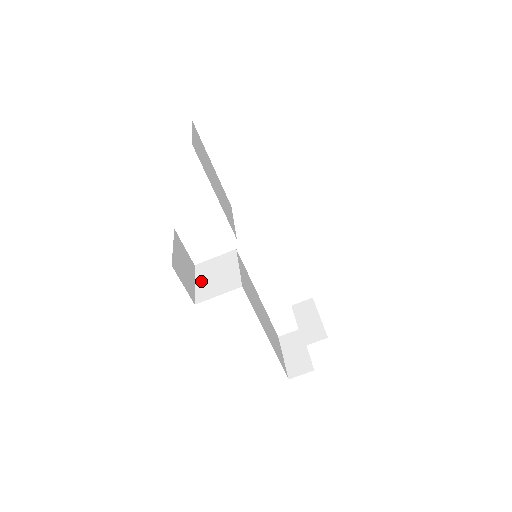
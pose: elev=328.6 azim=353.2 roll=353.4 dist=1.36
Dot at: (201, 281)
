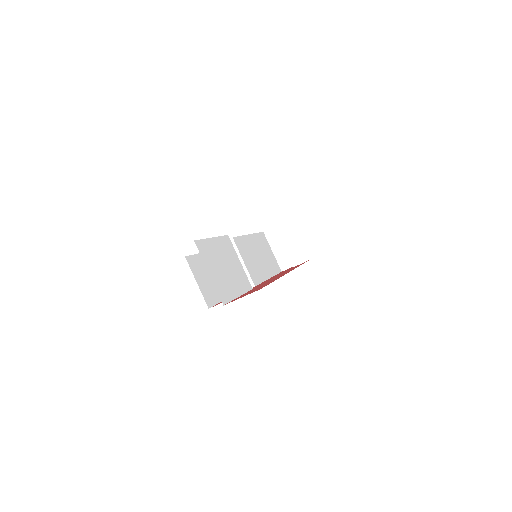
Dot at: occluded
